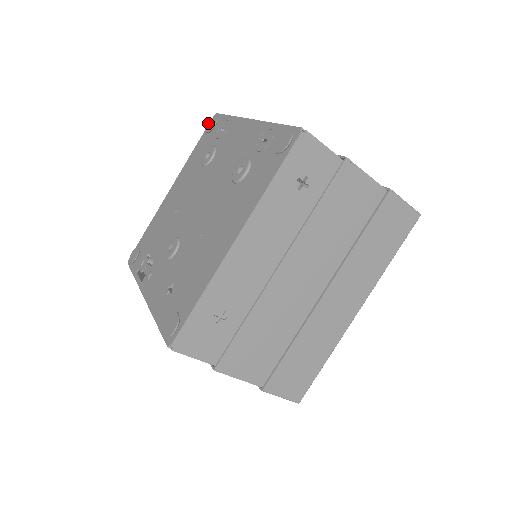
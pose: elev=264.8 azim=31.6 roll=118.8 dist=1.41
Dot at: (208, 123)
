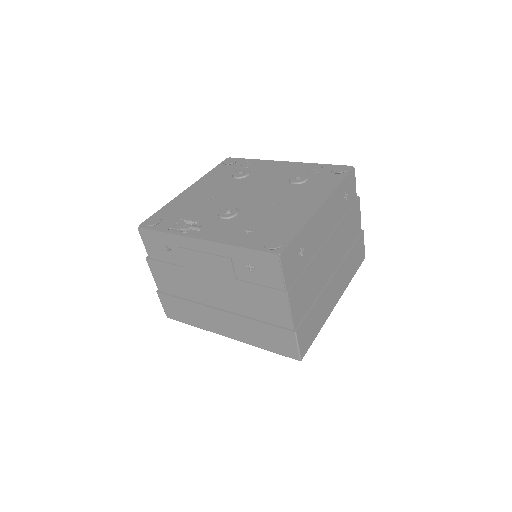
Dot at: (225, 160)
